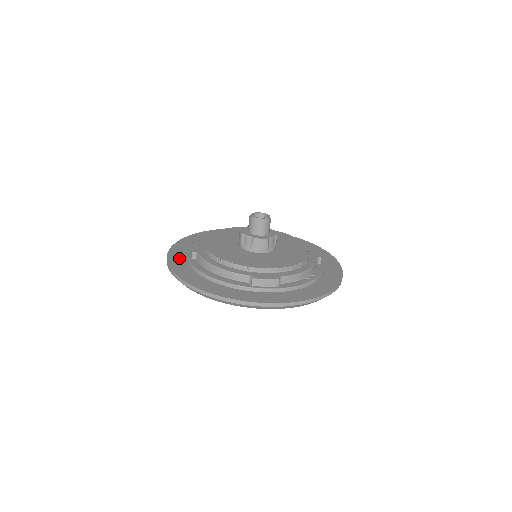
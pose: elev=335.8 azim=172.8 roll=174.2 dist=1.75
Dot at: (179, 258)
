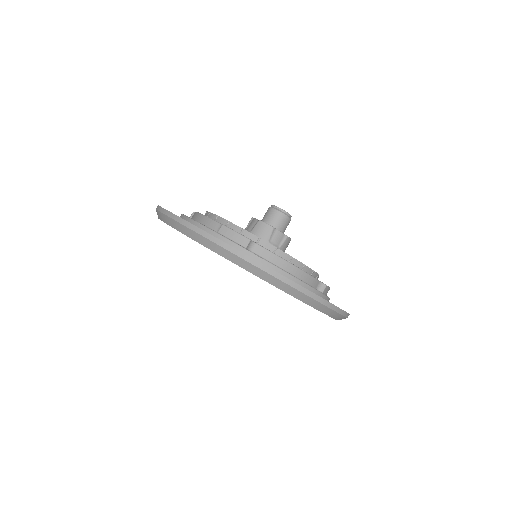
Dot at: occluded
